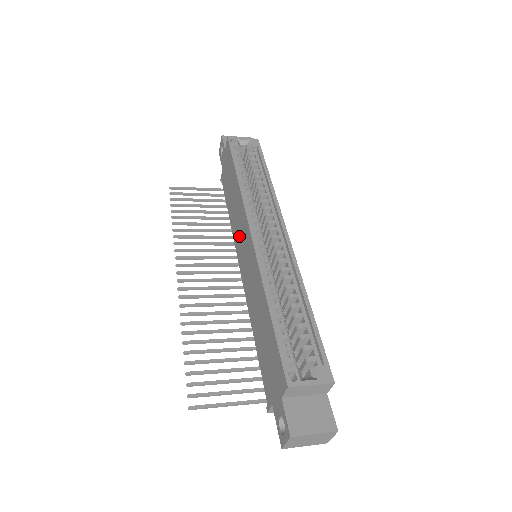
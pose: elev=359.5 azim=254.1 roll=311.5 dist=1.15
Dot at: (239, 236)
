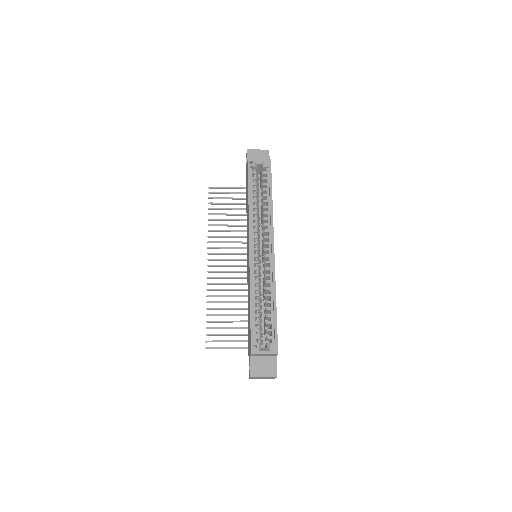
Dot at: (247, 240)
